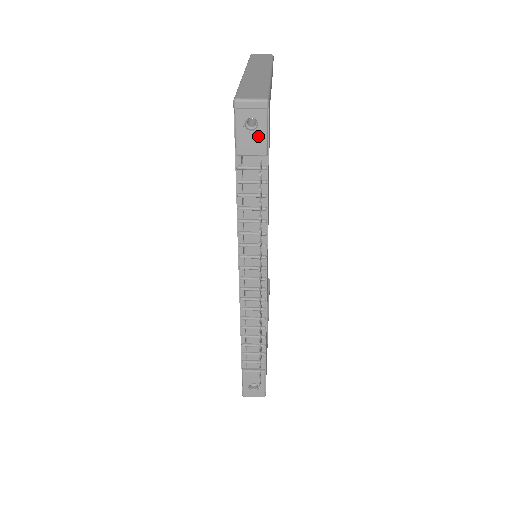
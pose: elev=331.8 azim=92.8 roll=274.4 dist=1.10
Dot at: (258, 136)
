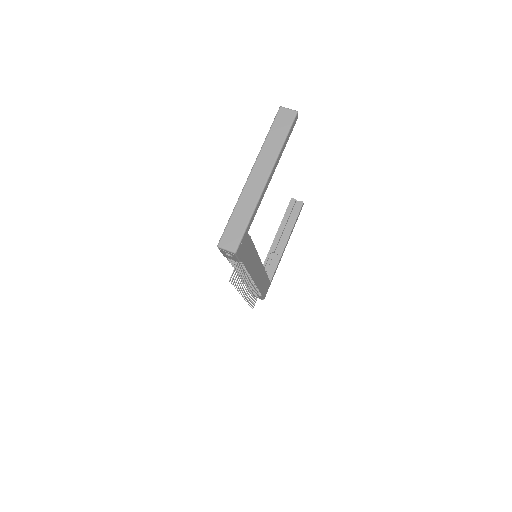
Dot at: (233, 258)
